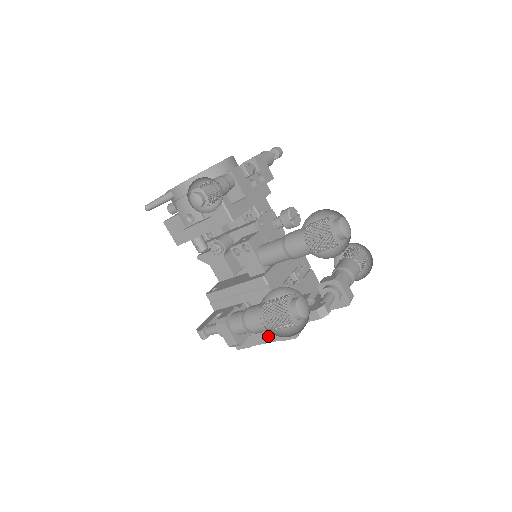
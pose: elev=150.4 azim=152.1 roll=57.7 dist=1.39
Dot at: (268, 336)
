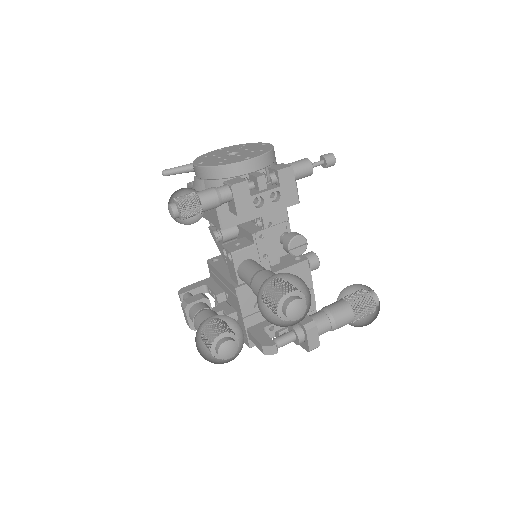
Dot at: occluded
